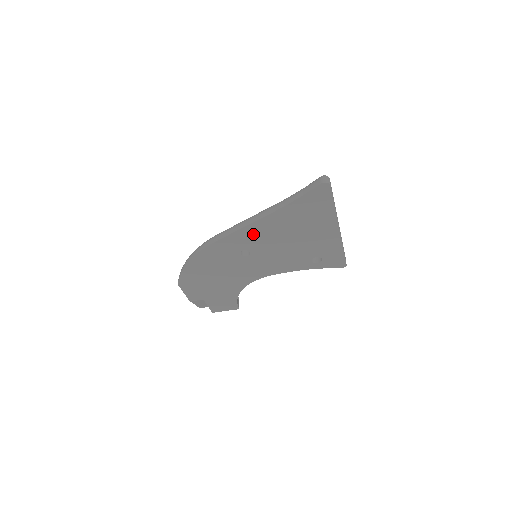
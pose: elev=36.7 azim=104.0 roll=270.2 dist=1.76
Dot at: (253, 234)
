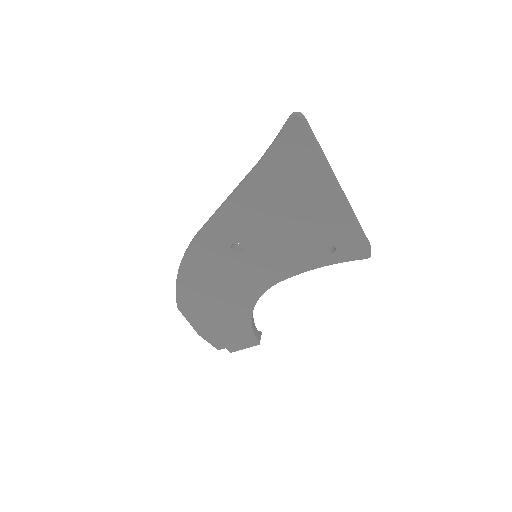
Dot at: (236, 215)
